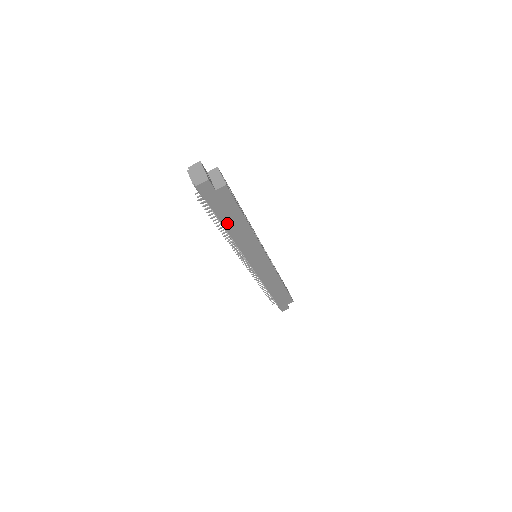
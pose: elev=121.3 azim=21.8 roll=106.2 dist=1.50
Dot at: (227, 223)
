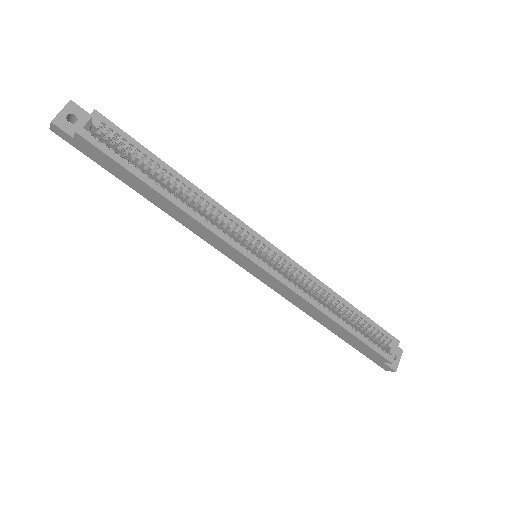
Dot at: (137, 189)
